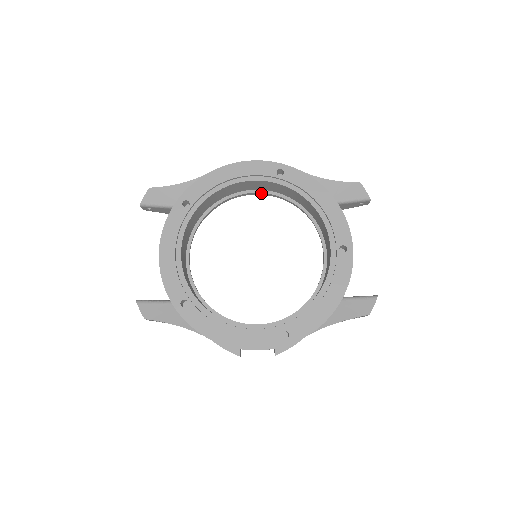
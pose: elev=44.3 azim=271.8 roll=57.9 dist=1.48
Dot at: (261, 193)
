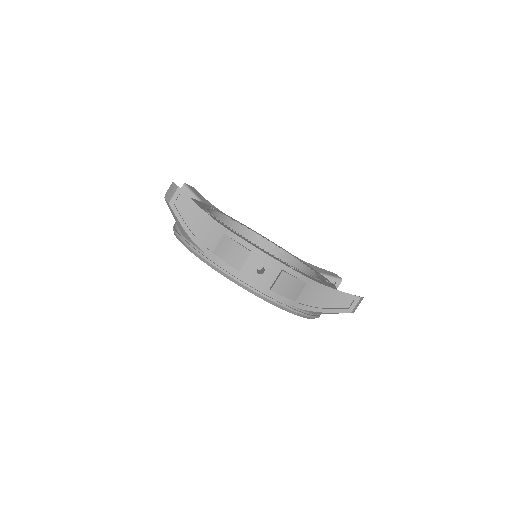
Dot at: occluded
